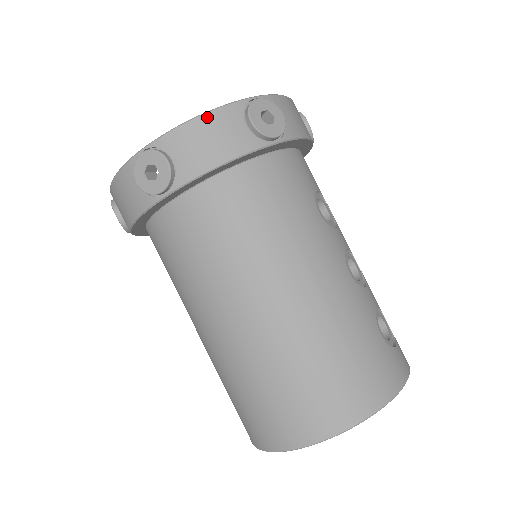
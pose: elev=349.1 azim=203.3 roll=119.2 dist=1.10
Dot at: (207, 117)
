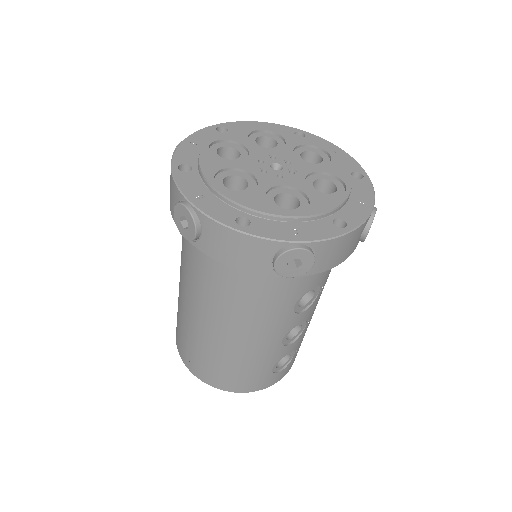
Dot at: (244, 237)
